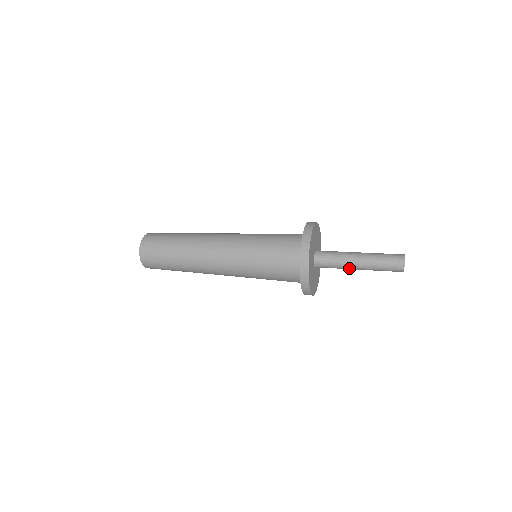
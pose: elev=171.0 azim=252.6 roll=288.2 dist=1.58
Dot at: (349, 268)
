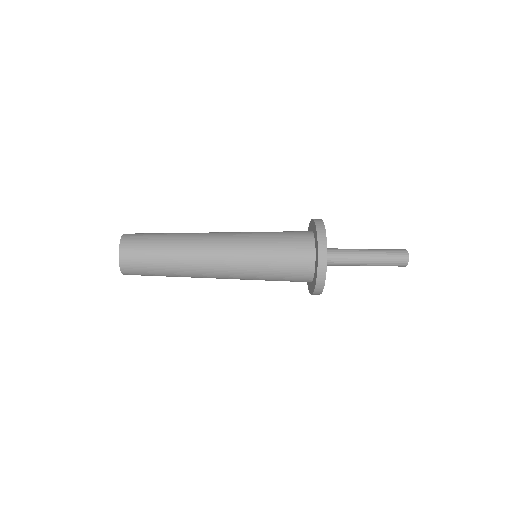
Dot at: (355, 265)
